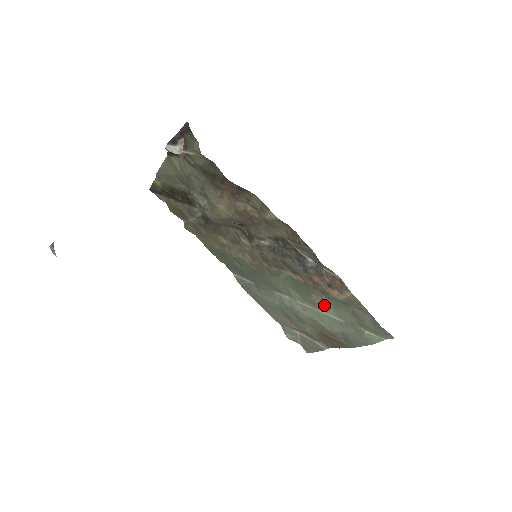
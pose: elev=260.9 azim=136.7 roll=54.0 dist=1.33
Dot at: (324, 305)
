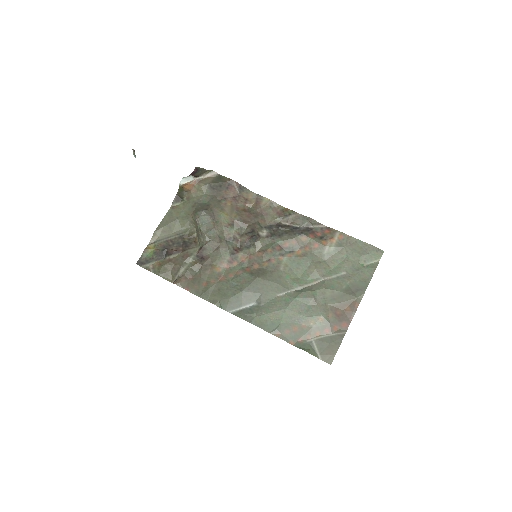
Dot at: (324, 269)
